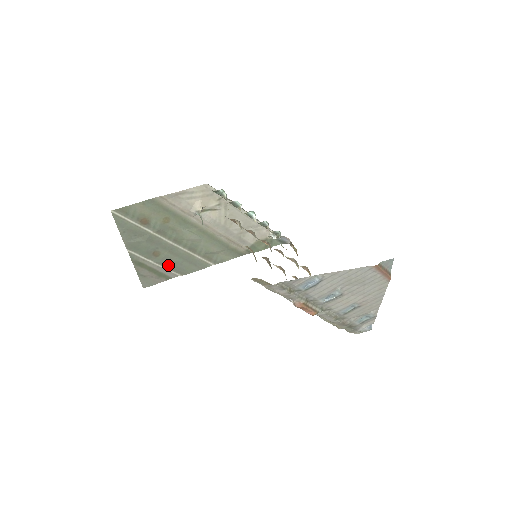
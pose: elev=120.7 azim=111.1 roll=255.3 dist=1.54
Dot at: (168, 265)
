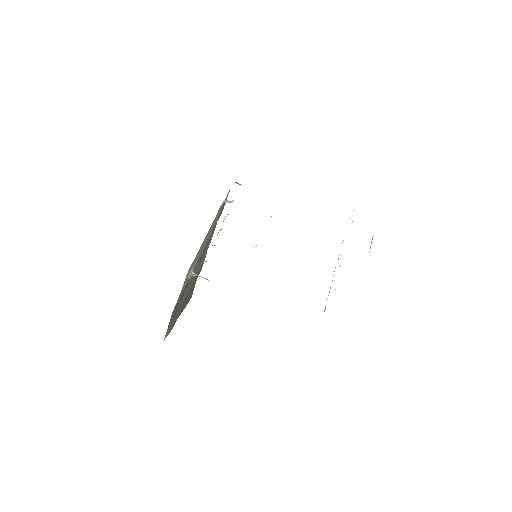
Dot at: occluded
